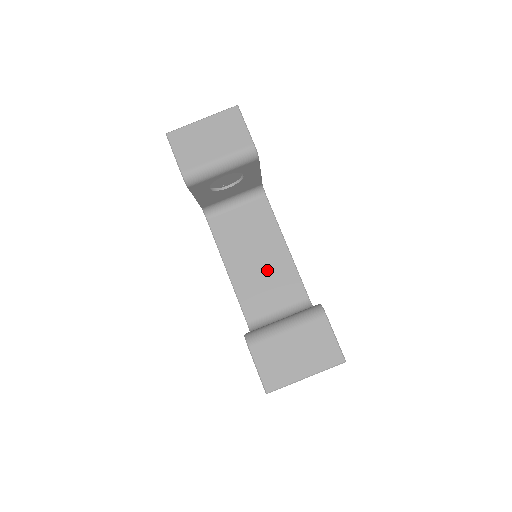
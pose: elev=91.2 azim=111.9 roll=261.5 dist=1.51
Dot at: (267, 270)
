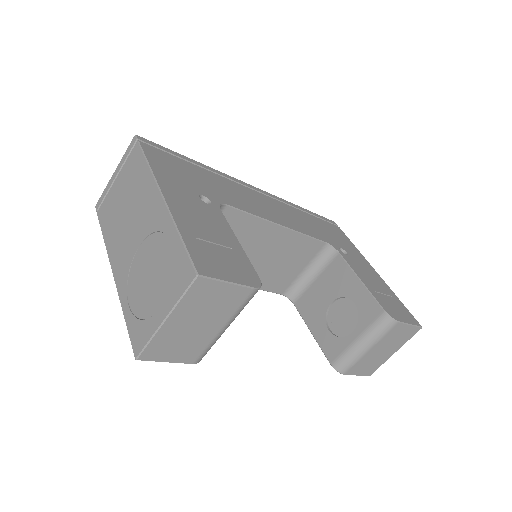
Dot at: (274, 256)
